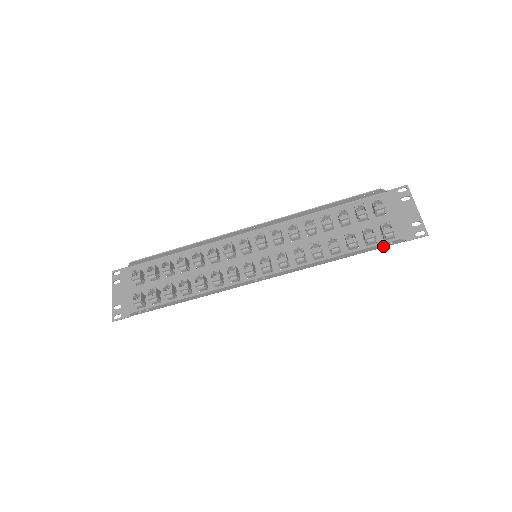
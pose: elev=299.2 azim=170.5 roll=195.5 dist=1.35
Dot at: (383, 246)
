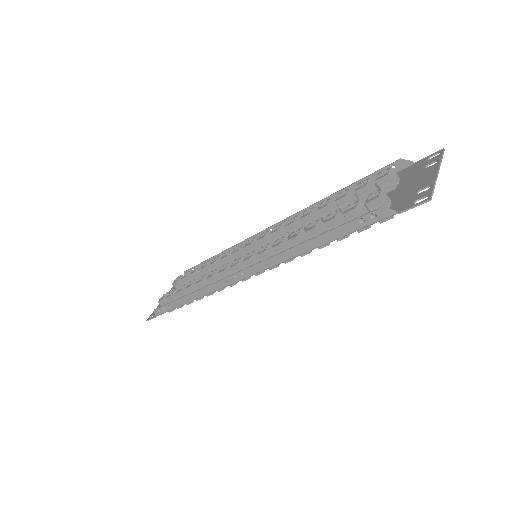
Dot at: (365, 223)
